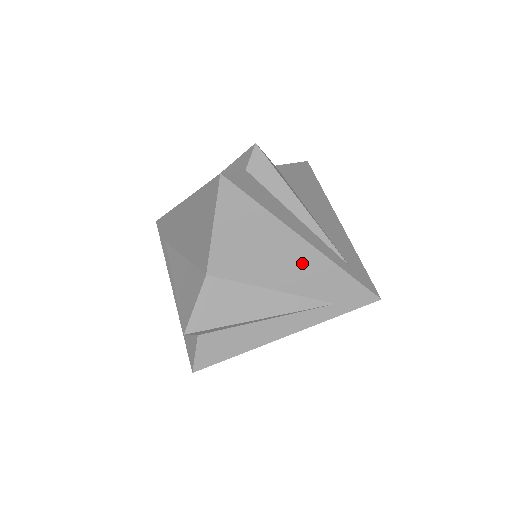
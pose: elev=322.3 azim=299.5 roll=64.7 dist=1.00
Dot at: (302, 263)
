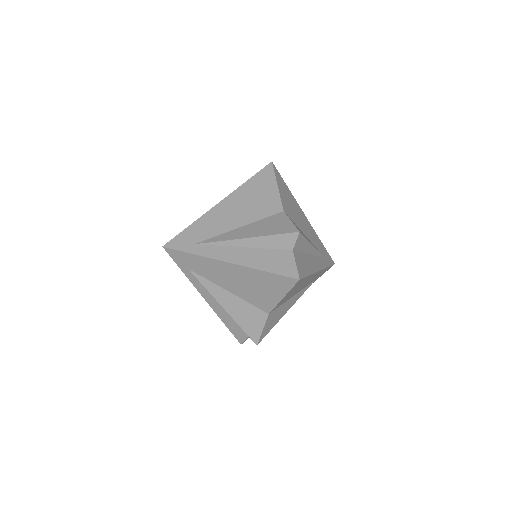
Dot at: (308, 226)
